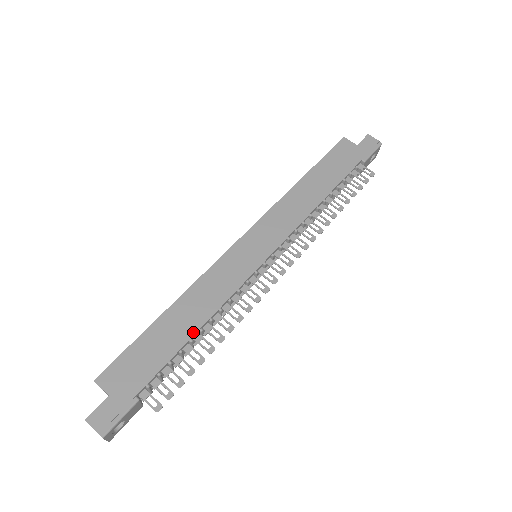
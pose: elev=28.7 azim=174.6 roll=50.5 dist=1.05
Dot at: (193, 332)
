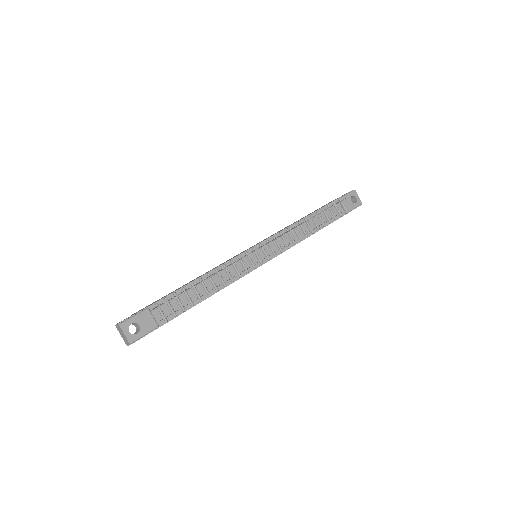
Dot at: (194, 280)
